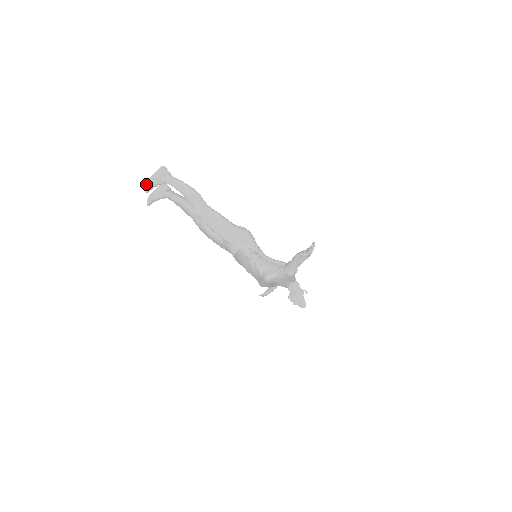
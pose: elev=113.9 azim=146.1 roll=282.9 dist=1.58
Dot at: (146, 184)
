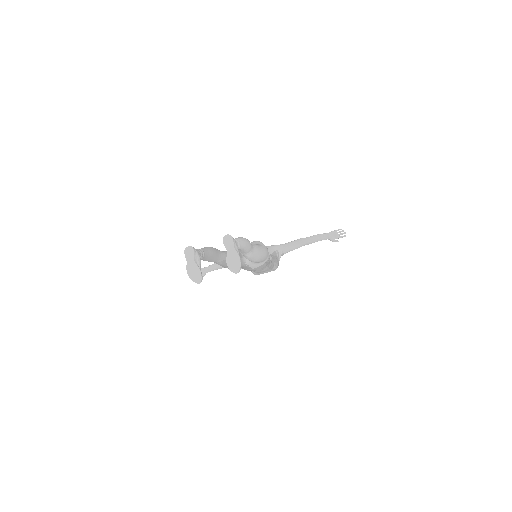
Dot at: (240, 266)
